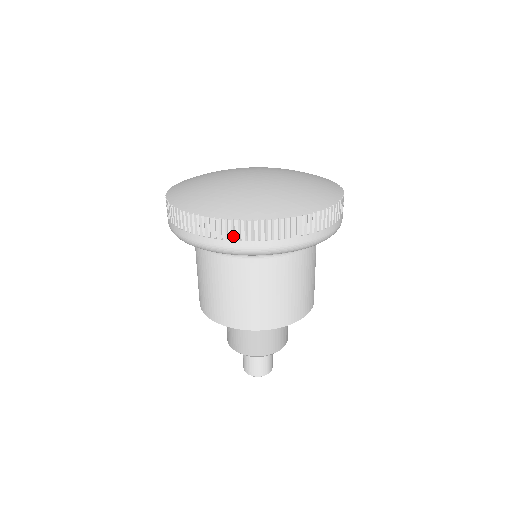
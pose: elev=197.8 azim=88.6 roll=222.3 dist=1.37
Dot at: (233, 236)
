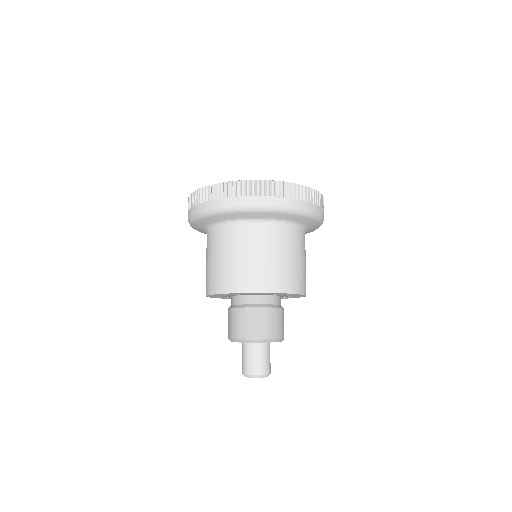
Dot at: (231, 194)
